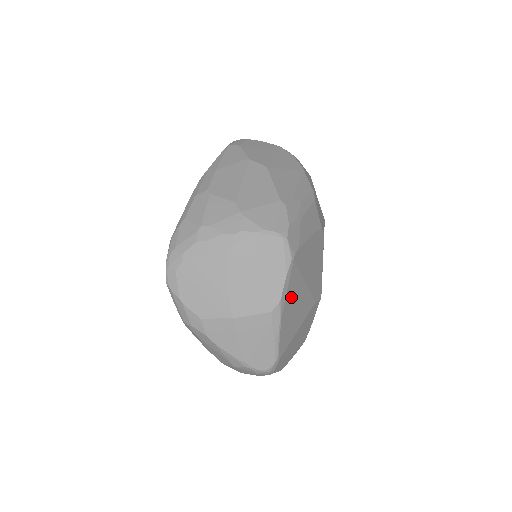
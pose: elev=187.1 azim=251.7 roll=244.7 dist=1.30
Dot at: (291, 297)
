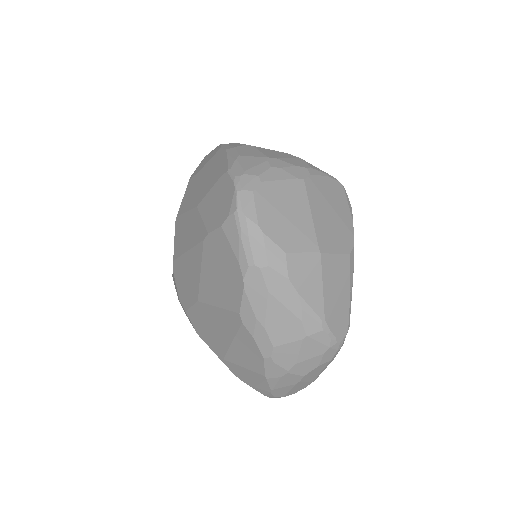
Dot at: occluded
